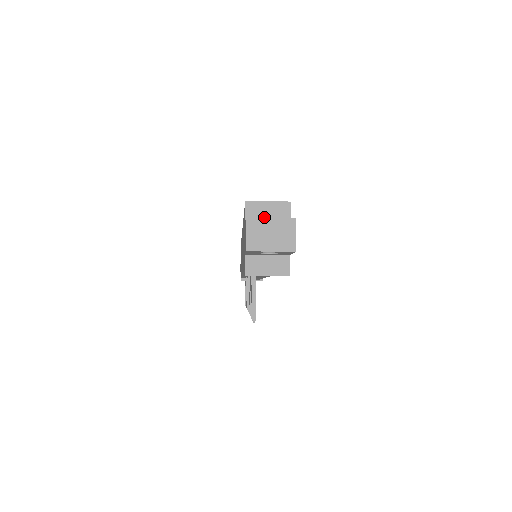
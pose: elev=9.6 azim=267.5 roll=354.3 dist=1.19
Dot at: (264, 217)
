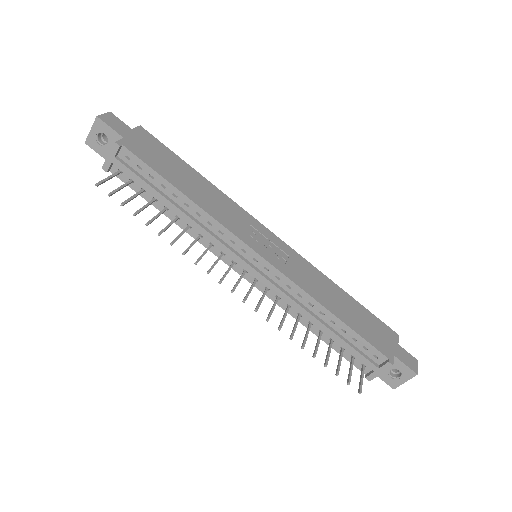
Dot at: occluded
